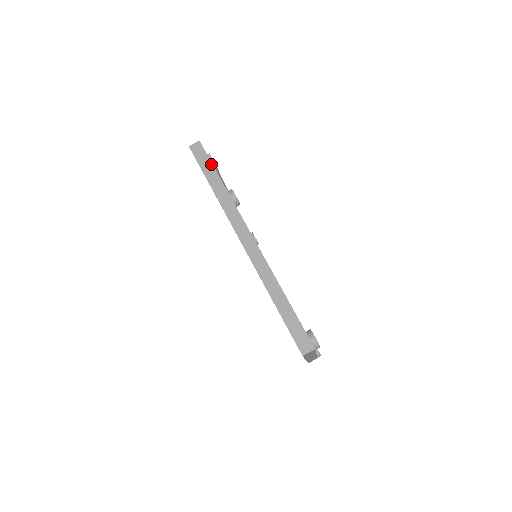
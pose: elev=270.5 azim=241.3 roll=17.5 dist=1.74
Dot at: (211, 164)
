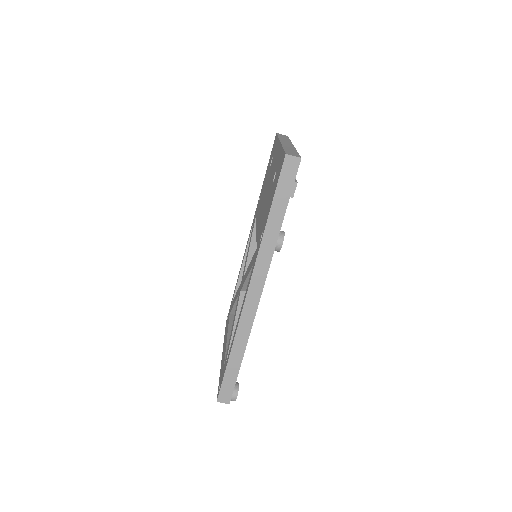
Dot at: (289, 196)
